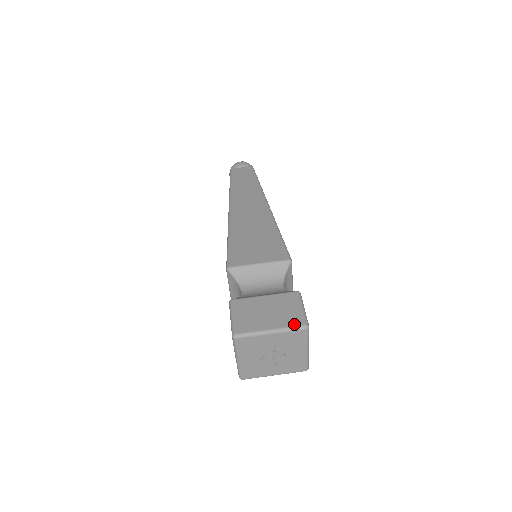
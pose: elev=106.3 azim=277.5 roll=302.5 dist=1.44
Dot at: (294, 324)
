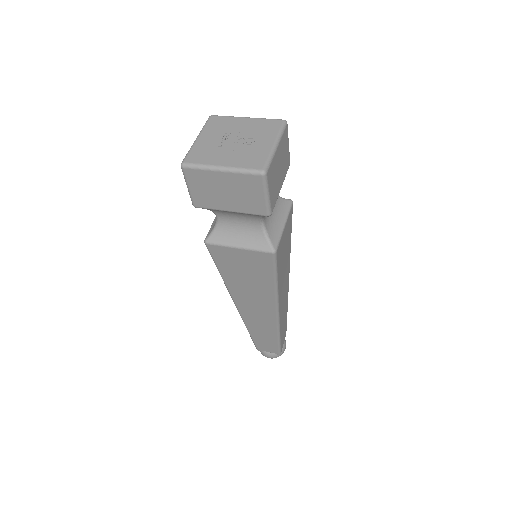
Dot at: occluded
